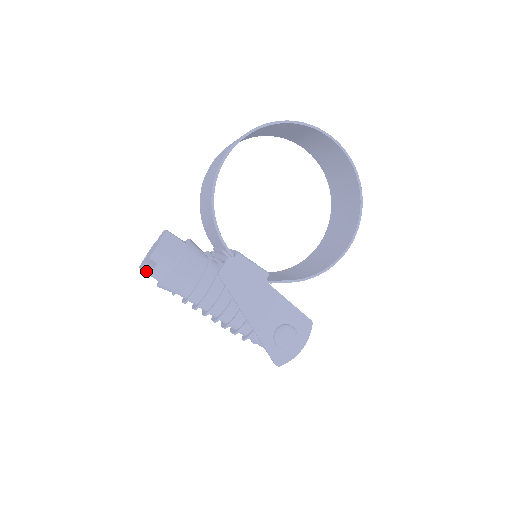
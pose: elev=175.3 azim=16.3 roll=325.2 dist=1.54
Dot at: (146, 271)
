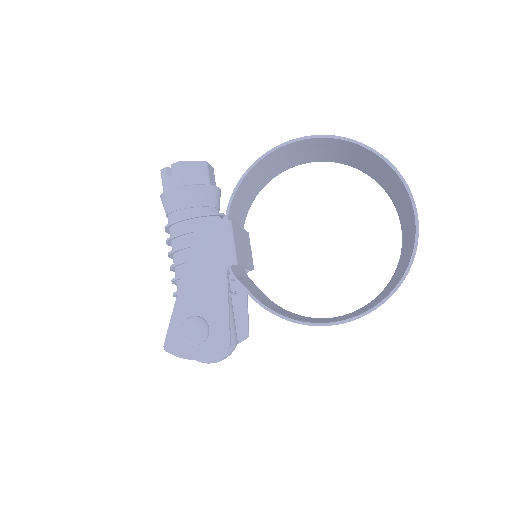
Dot at: (162, 175)
